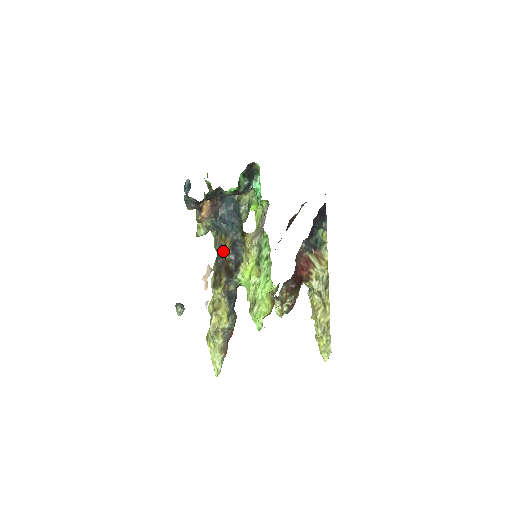
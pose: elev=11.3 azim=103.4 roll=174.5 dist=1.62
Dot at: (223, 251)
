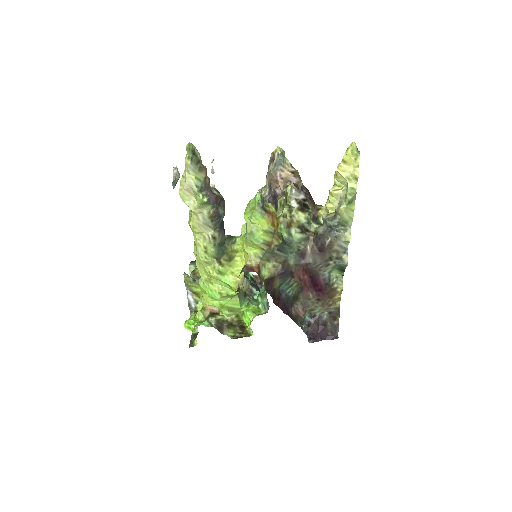
Dot at: occluded
